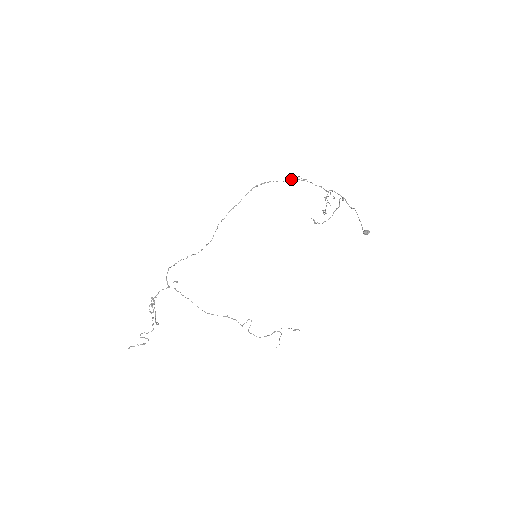
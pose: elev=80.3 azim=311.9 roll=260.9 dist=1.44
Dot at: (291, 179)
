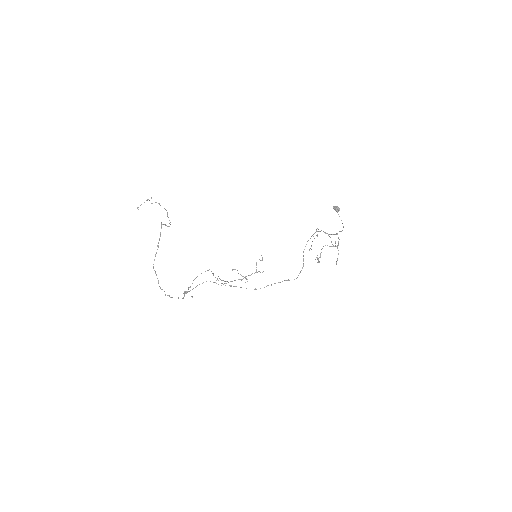
Dot at: occluded
